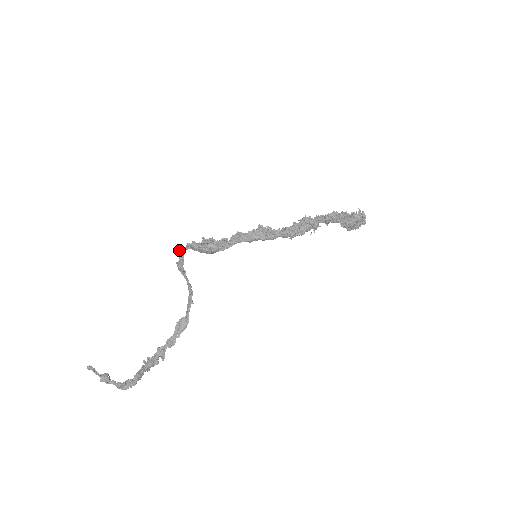
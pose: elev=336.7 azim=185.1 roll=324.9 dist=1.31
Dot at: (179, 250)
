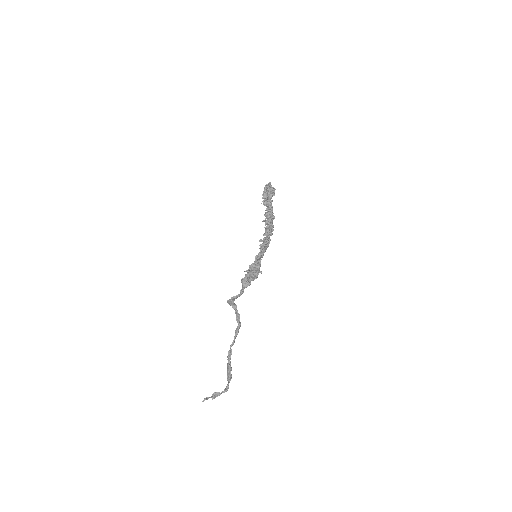
Dot at: (243, 289)
